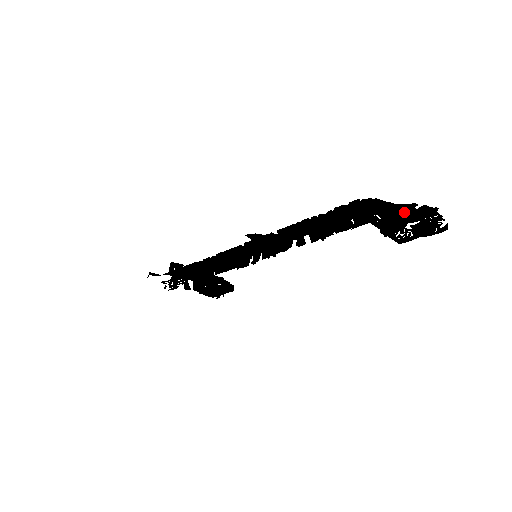
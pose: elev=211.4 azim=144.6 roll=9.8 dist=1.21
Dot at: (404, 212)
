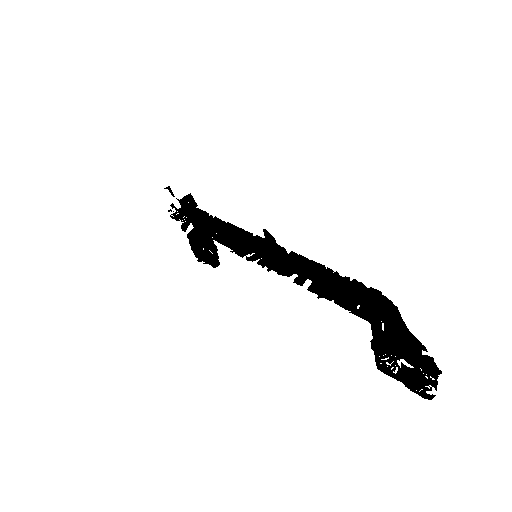
Dot at: (409, 345)
